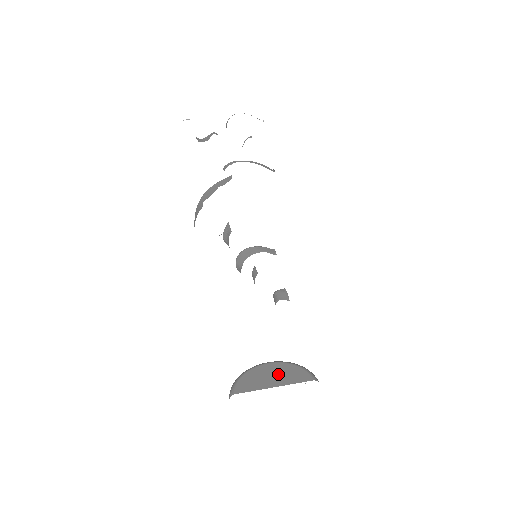
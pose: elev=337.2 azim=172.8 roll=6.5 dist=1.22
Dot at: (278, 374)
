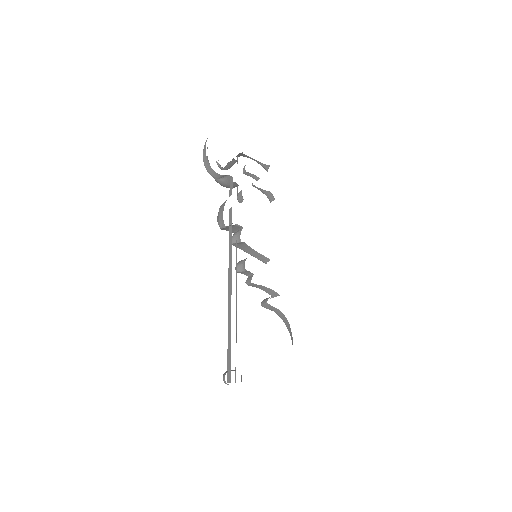
Dot at: occluded
